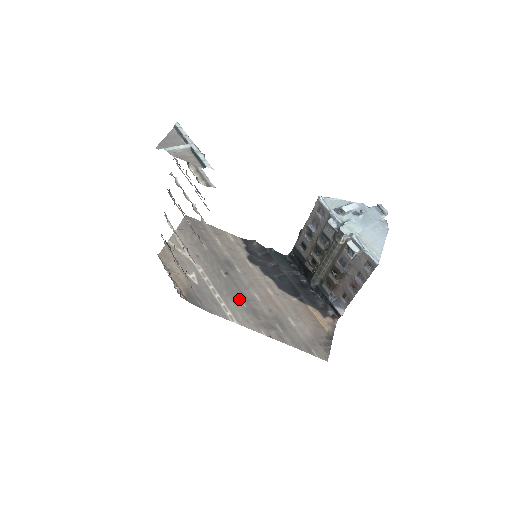
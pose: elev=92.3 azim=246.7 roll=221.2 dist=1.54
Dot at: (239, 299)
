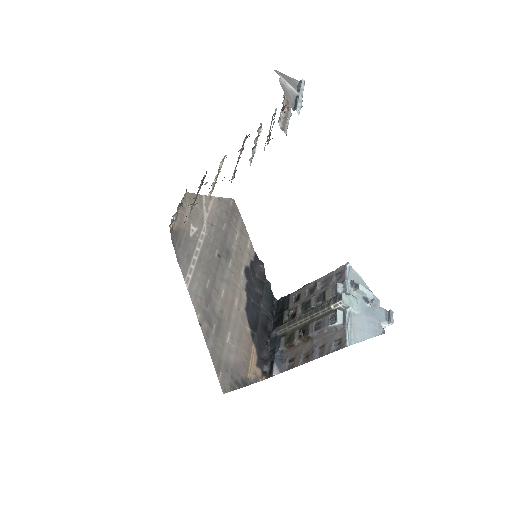
Dot at: (208, 278)
